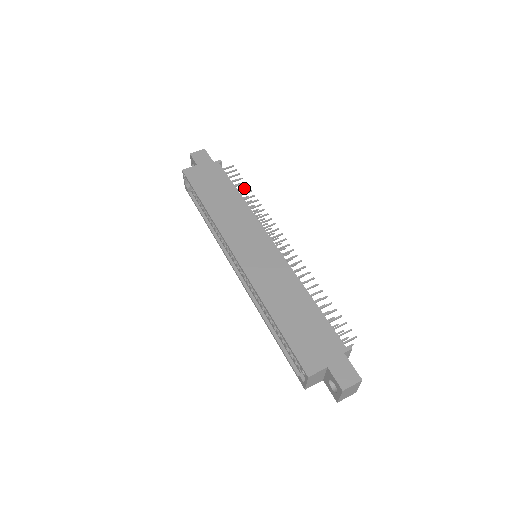
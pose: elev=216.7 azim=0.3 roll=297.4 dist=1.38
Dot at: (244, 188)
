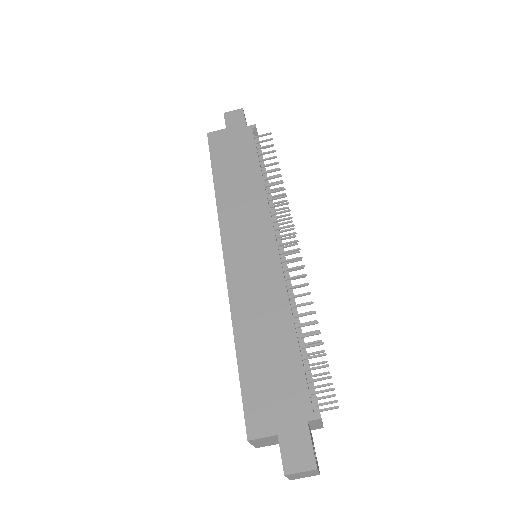
Dot at: (272, 164)
